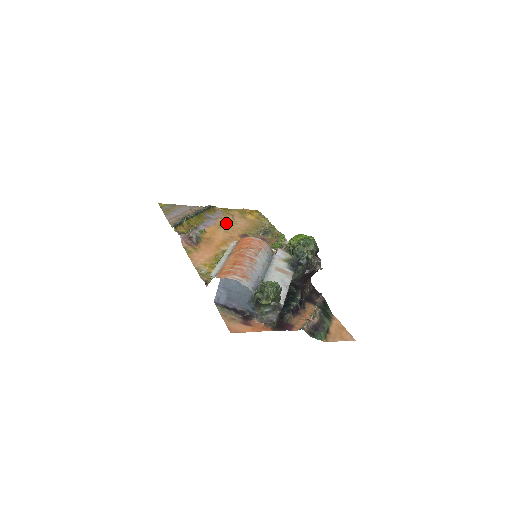
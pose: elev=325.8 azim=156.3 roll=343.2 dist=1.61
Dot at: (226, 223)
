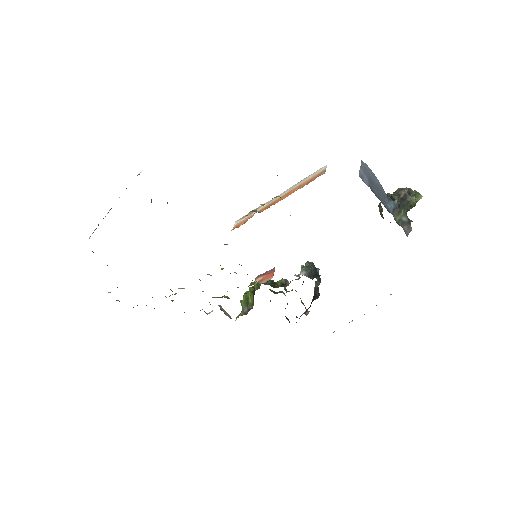
Dot at: occluded
